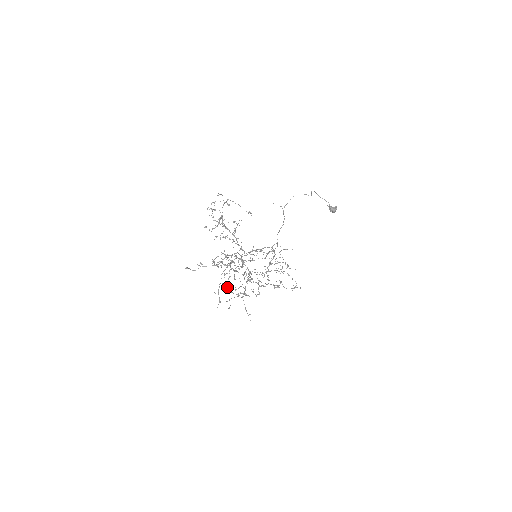
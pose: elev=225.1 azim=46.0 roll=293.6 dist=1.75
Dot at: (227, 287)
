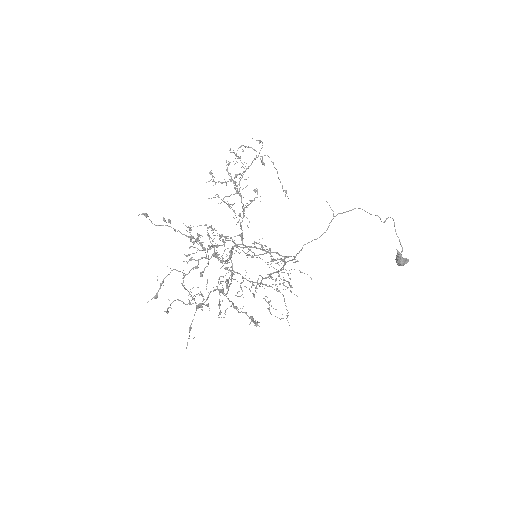
Dot at: occluded
